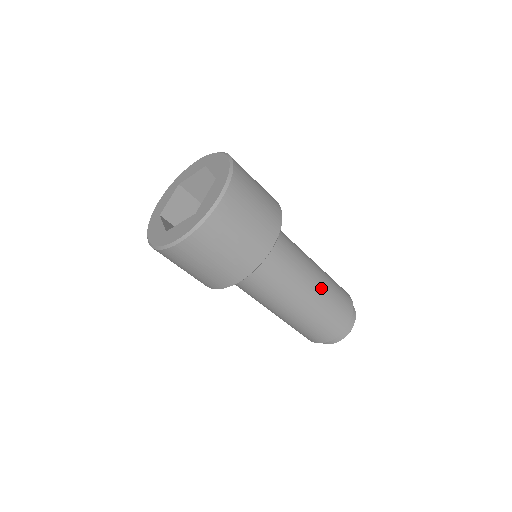
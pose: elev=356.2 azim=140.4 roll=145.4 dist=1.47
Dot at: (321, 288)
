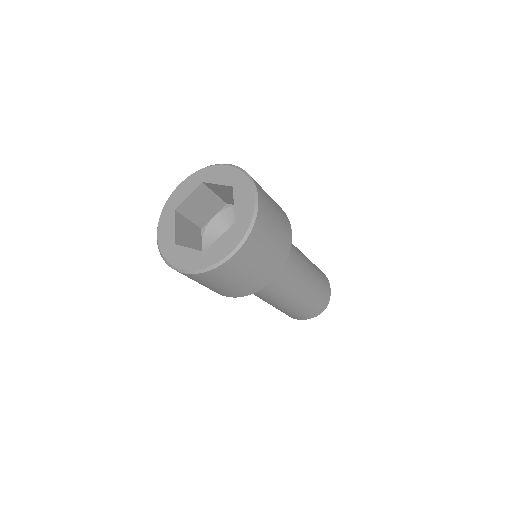
Dot at: (310, 265)
